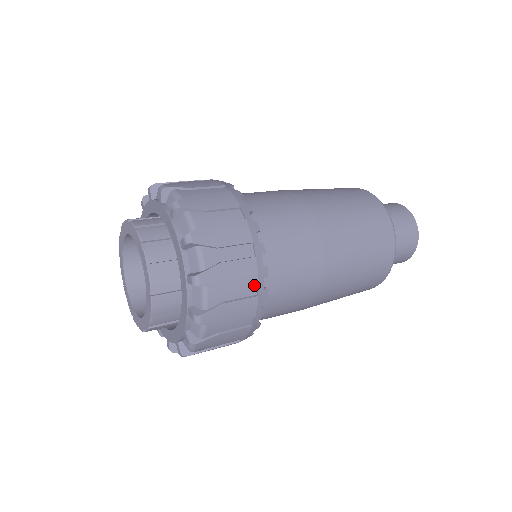
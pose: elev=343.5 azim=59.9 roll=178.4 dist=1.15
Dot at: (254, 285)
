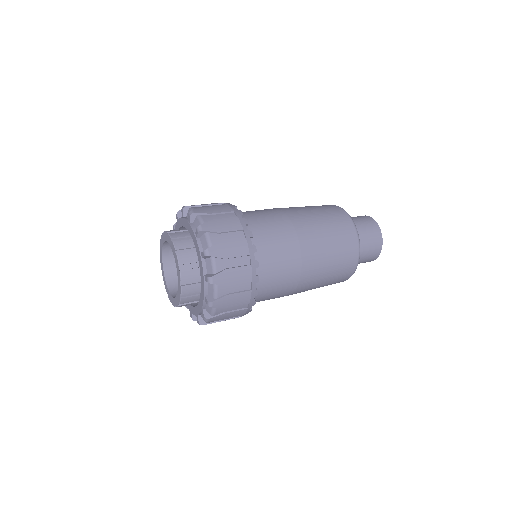
Dot at: (247, 257)
